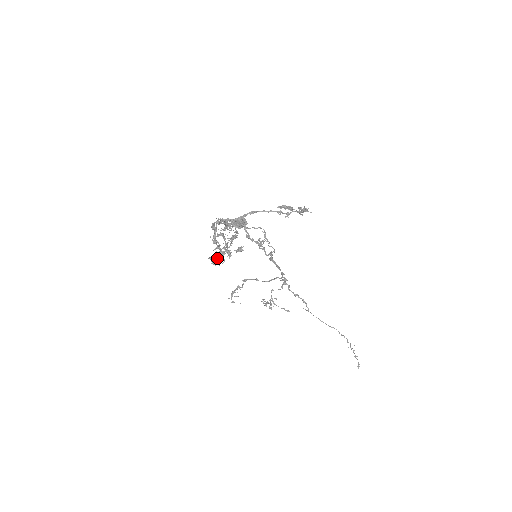
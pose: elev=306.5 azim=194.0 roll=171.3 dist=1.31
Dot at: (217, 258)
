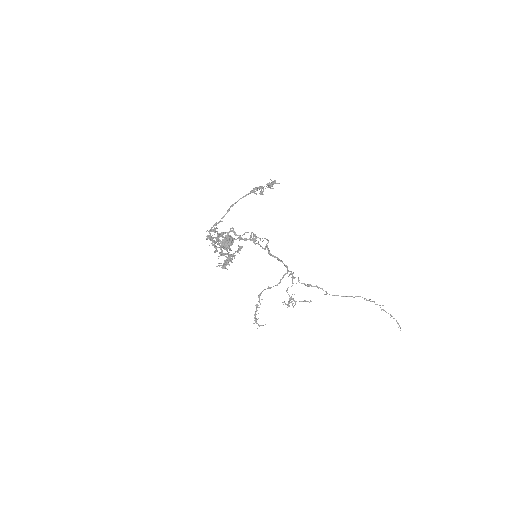
Dot at: occluded
